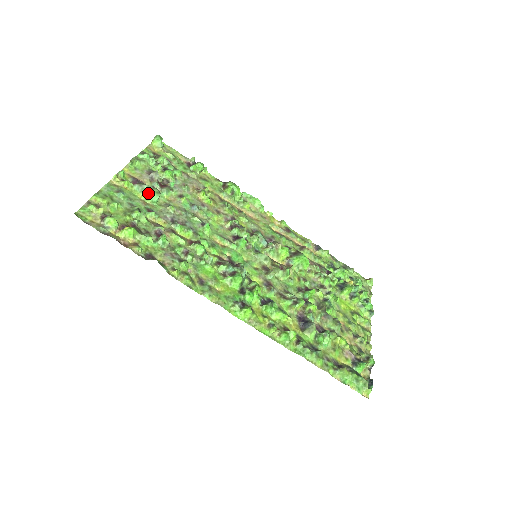
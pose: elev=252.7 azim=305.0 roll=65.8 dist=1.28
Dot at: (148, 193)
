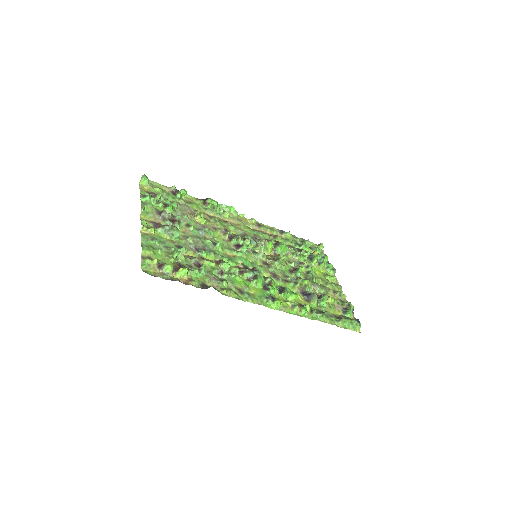
Dot at: (170, 232)
